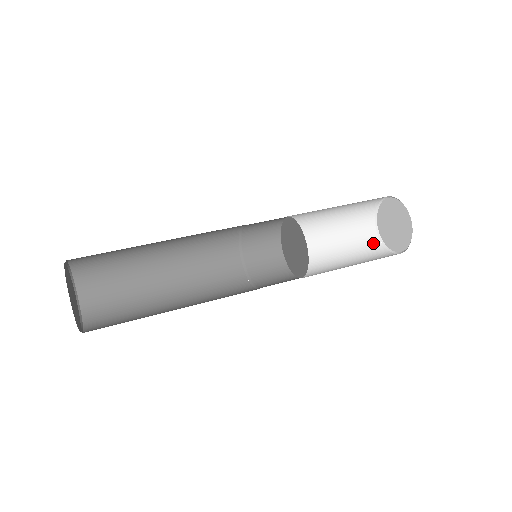
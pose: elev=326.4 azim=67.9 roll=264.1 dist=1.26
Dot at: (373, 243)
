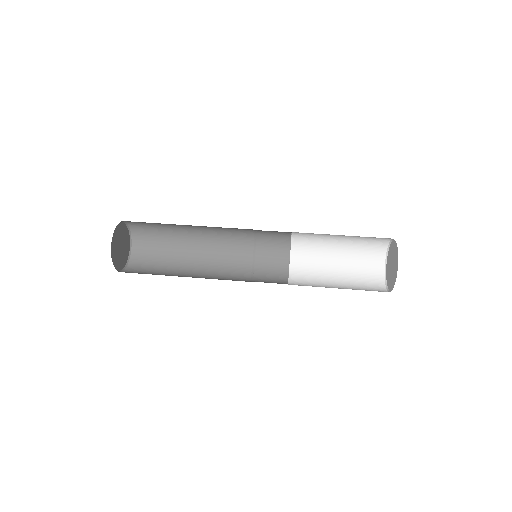
Dot at: (377, 256)
